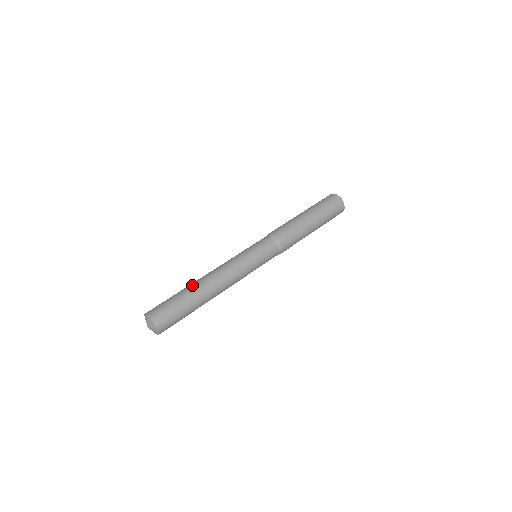
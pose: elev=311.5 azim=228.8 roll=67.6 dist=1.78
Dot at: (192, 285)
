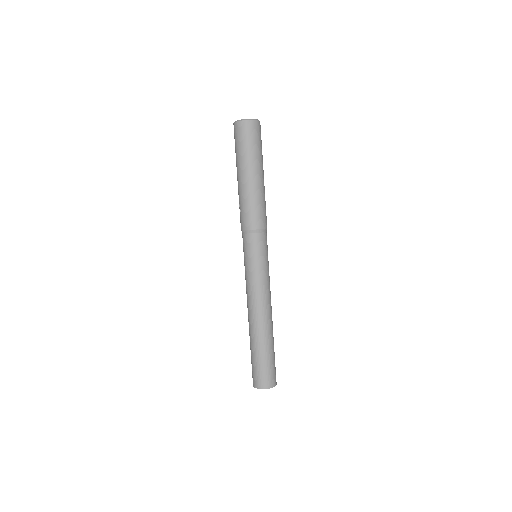
Dot at: (257, 338)
